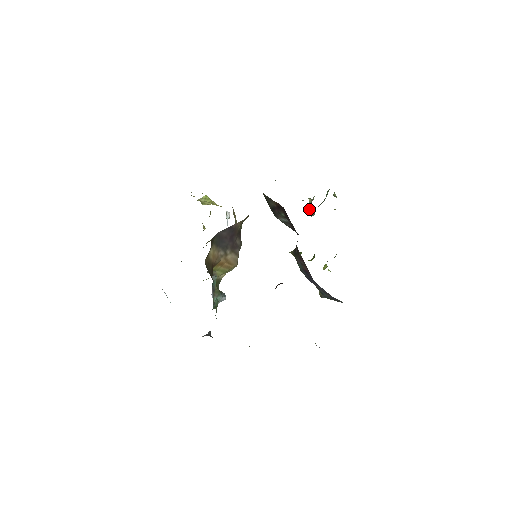
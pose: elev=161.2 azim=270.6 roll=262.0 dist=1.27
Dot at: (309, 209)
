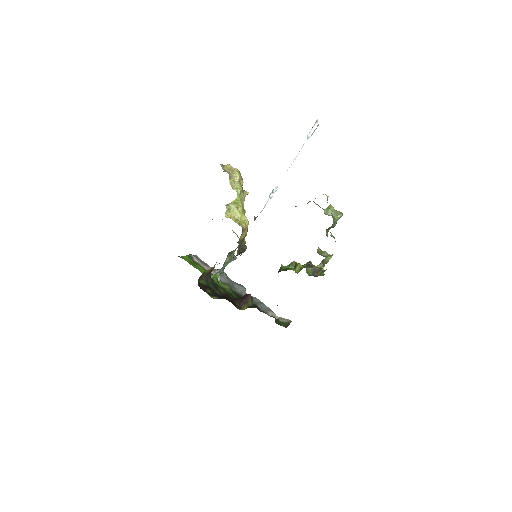
Dot at: (329, 228)
